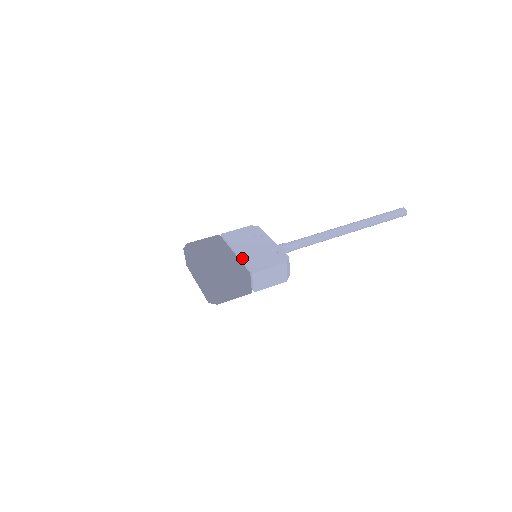
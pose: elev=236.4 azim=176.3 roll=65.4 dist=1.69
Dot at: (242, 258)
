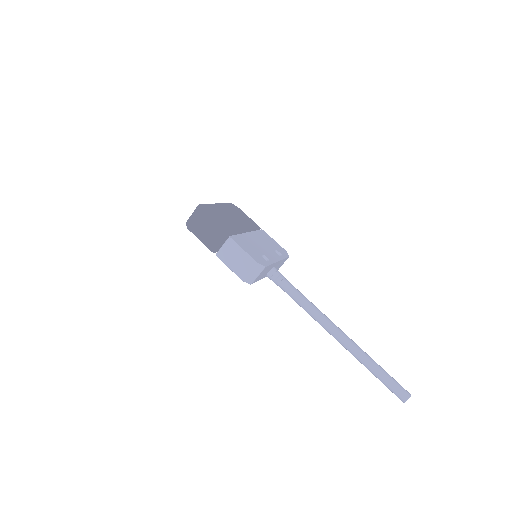
Dot at: (243, 234)
